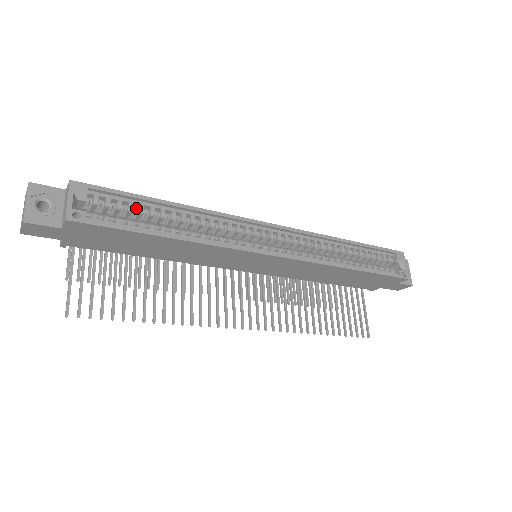
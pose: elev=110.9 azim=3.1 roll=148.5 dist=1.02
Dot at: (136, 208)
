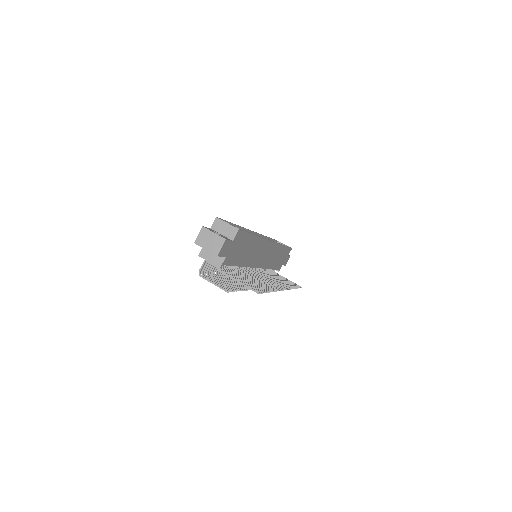
Dot at: occluded
